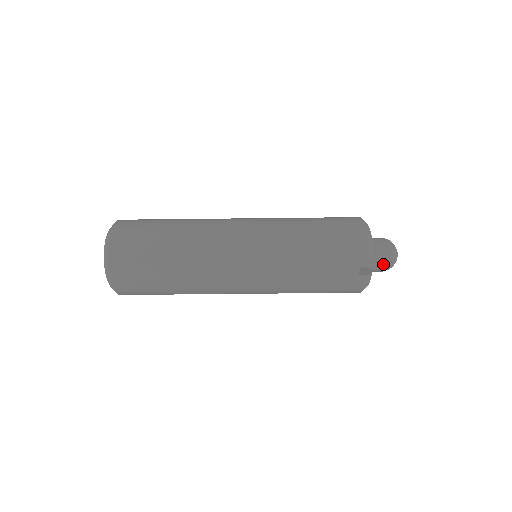
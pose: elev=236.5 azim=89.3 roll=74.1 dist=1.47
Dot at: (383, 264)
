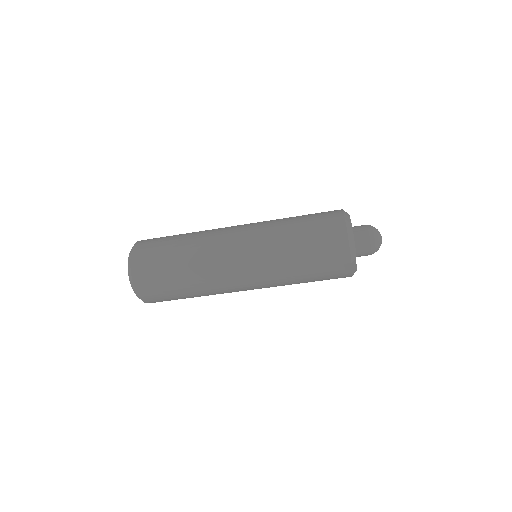
Dot at: (368, 254)
